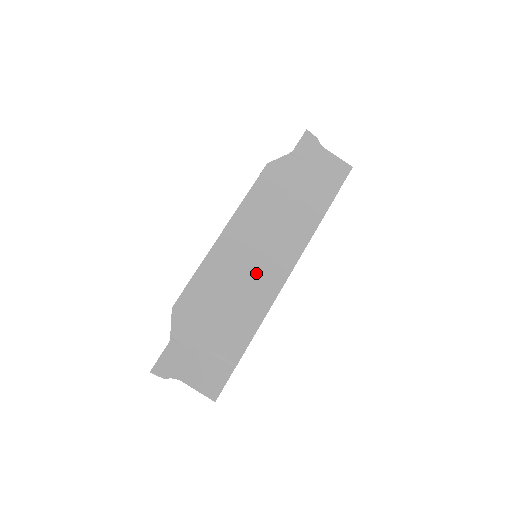
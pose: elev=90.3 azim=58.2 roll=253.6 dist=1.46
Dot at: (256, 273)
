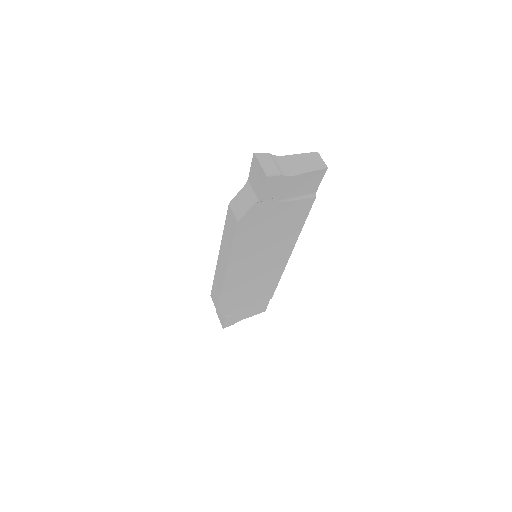
Dot at: occluded
